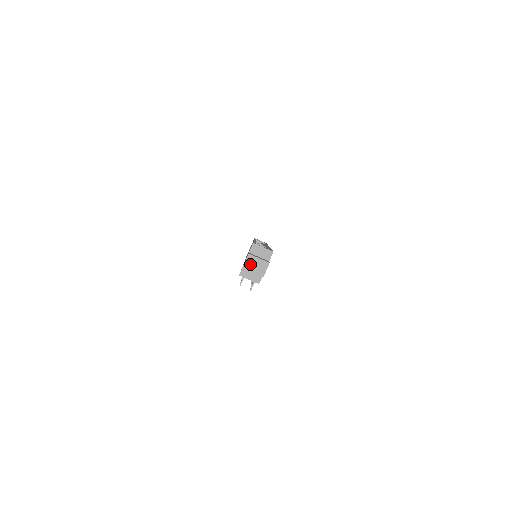
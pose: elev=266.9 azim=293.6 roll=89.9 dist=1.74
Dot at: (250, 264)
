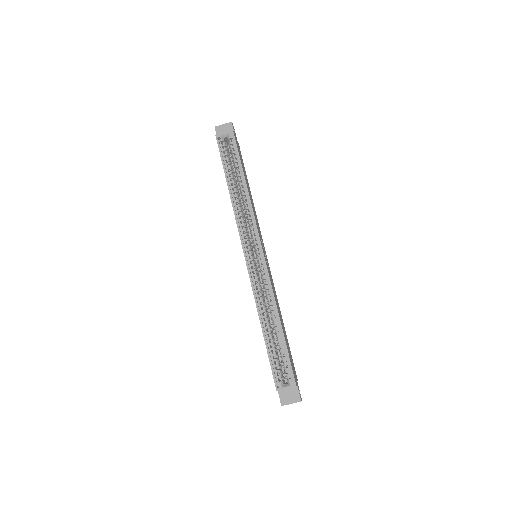
Dot at: occluded
